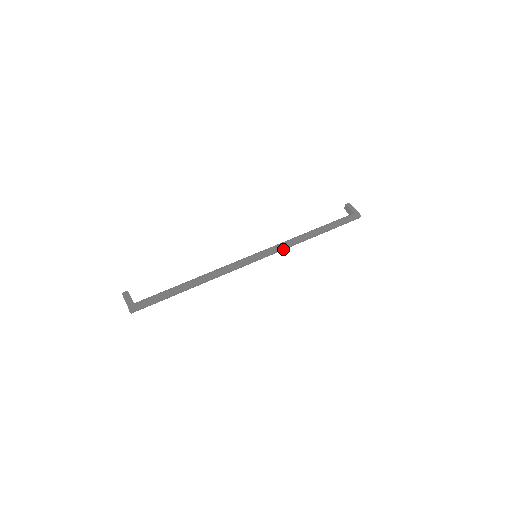
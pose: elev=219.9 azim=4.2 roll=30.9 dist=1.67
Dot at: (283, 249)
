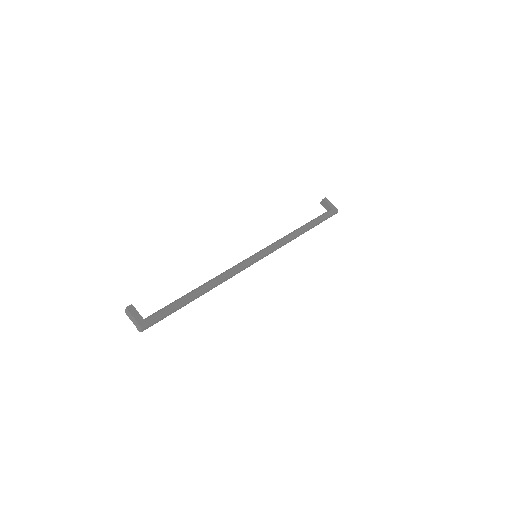
Dot at: occluded
